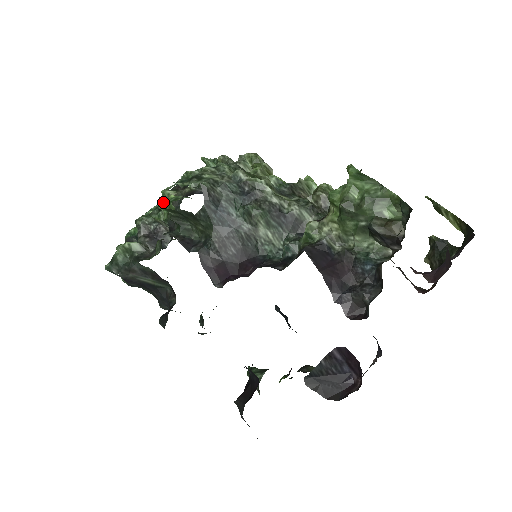
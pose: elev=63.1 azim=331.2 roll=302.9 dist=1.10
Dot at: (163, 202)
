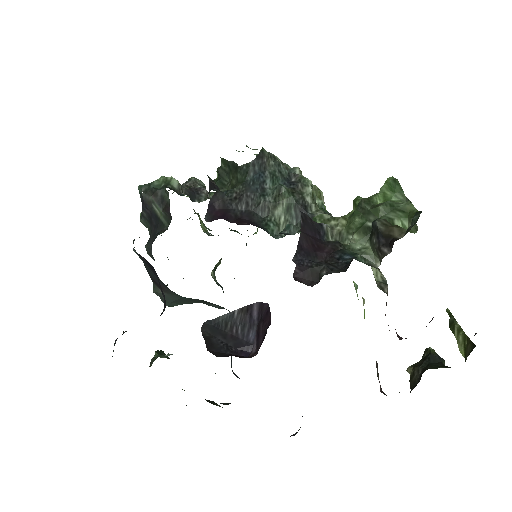
Dot at: occluded
